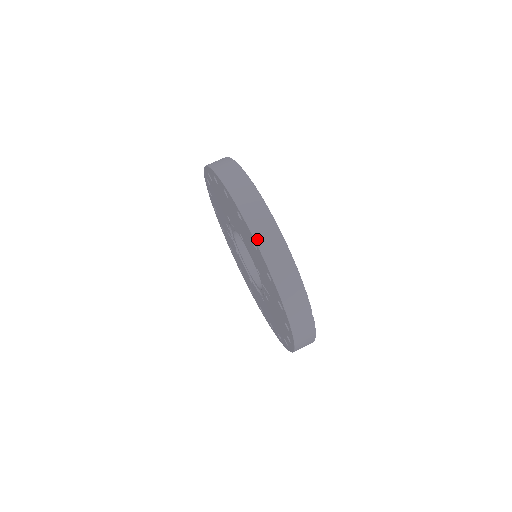
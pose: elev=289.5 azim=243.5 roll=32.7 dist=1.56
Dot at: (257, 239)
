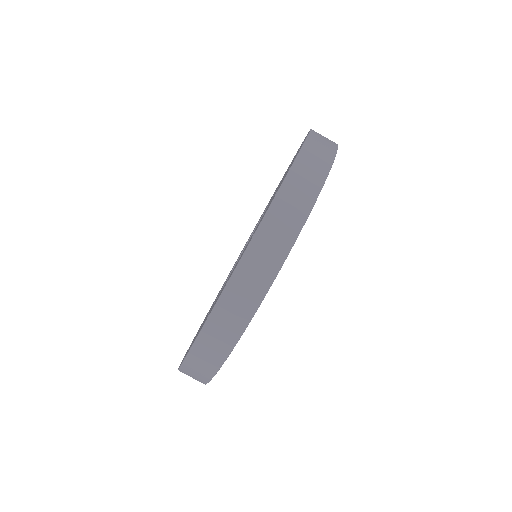
Dot at: (207, 327)
